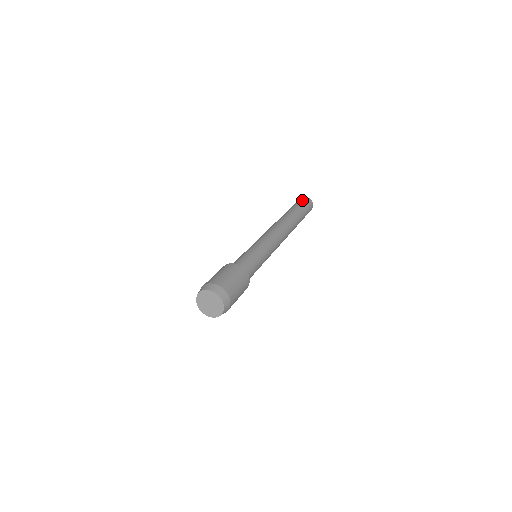
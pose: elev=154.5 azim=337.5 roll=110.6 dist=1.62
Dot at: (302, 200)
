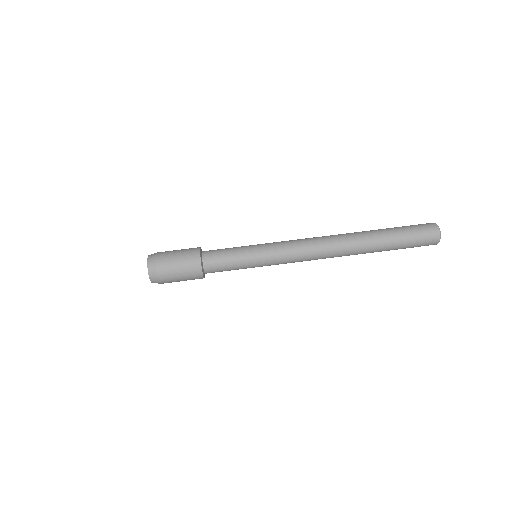
Dot at: (420, 226)
